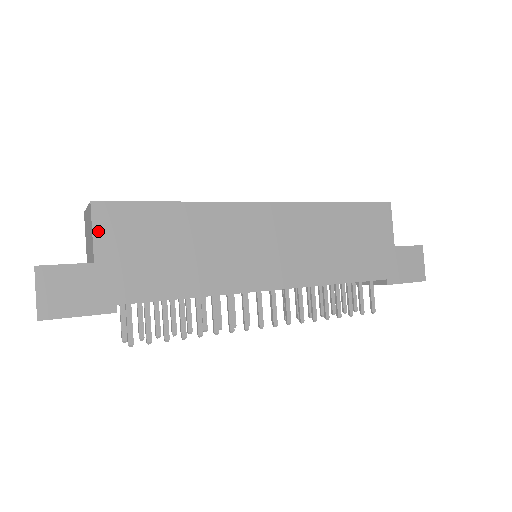
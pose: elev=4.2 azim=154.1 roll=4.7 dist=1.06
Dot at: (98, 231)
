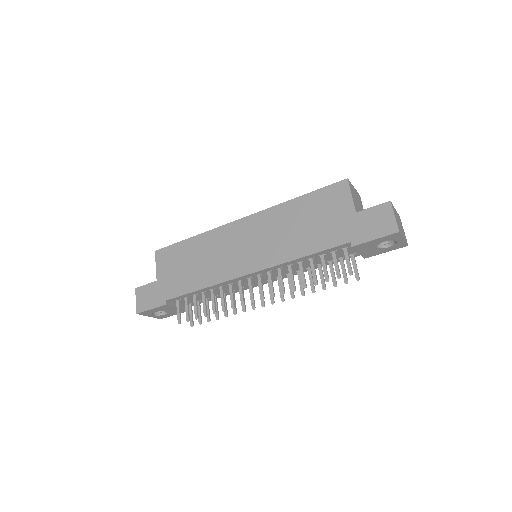
Dot at: (158, 265)
